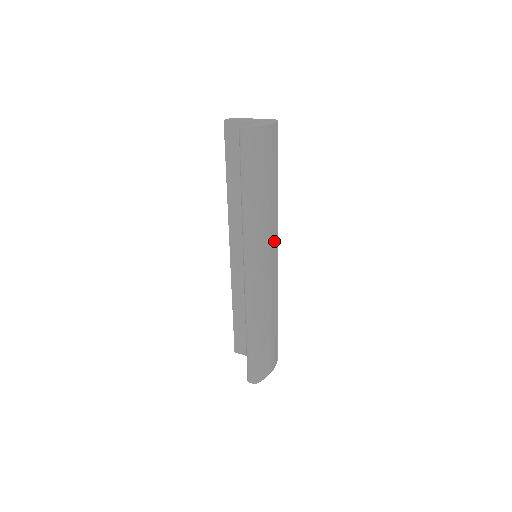
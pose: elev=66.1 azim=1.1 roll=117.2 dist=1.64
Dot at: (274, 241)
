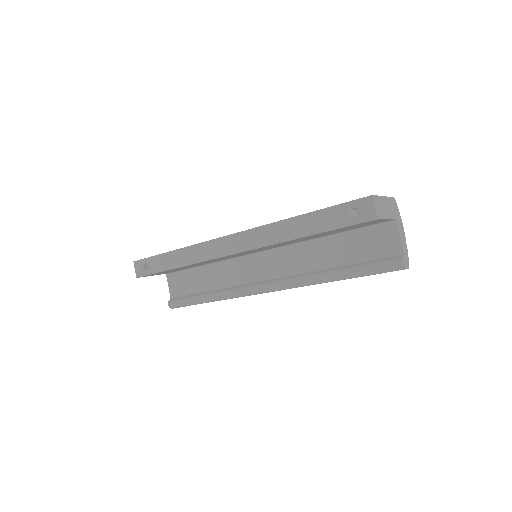
Dot at: occluded
